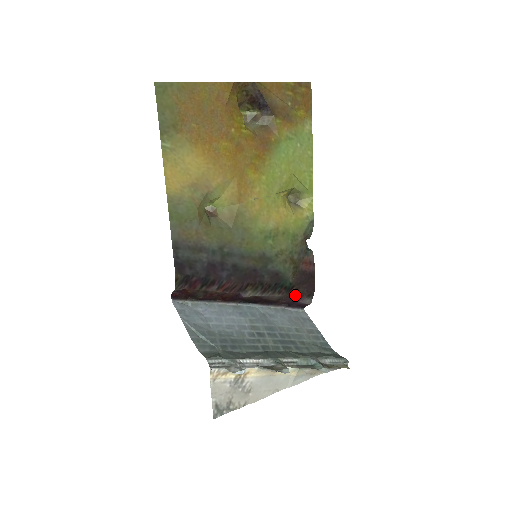
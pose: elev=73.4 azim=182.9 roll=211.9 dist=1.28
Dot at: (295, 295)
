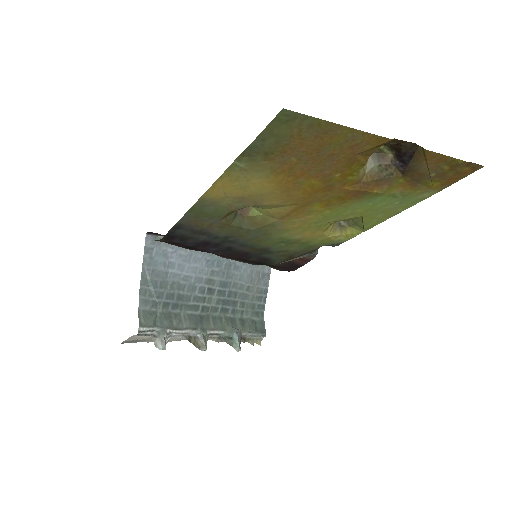
Dot at: (271, 267)
